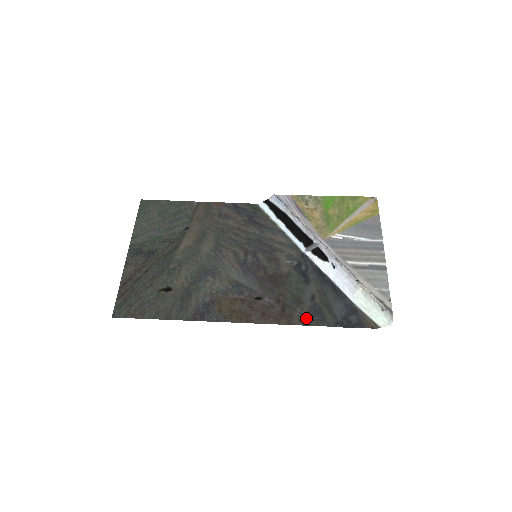
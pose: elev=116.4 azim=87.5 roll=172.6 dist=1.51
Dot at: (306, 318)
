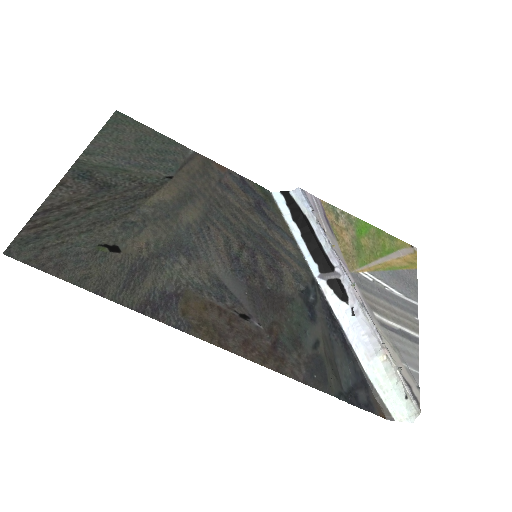
Dot at: (302, 371)
